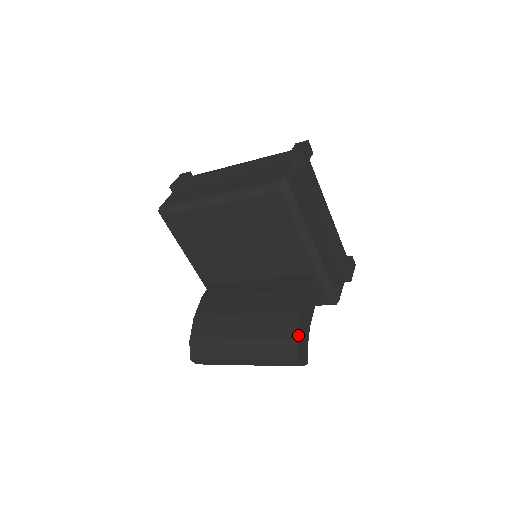
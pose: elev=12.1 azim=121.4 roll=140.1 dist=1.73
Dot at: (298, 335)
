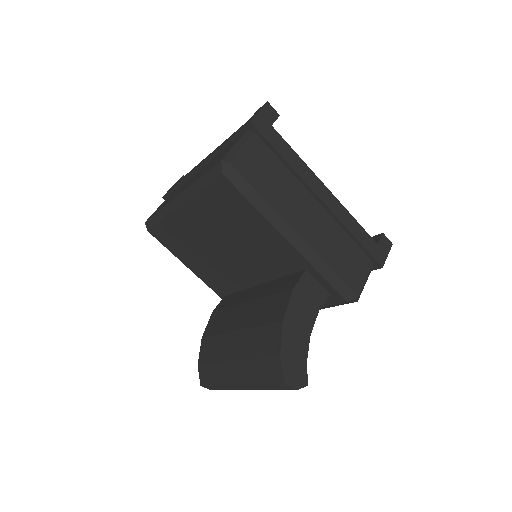
Dot at: (284, 350)
